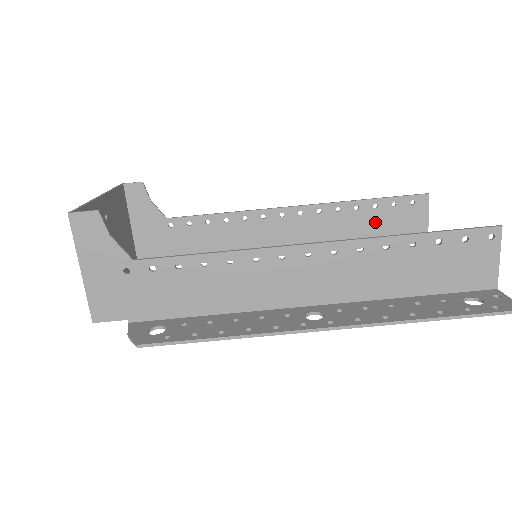
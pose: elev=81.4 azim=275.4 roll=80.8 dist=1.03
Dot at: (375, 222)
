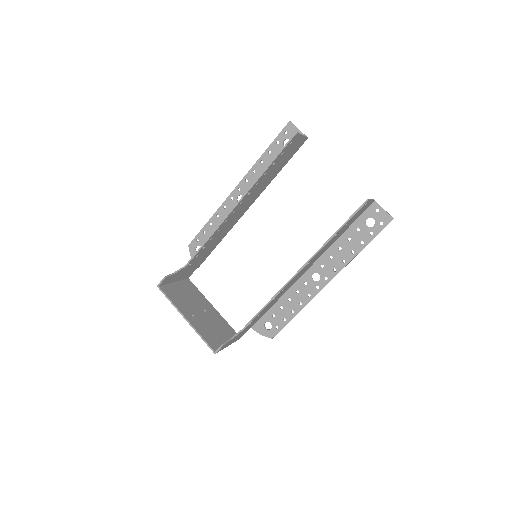
Dot at: (278, 165)
